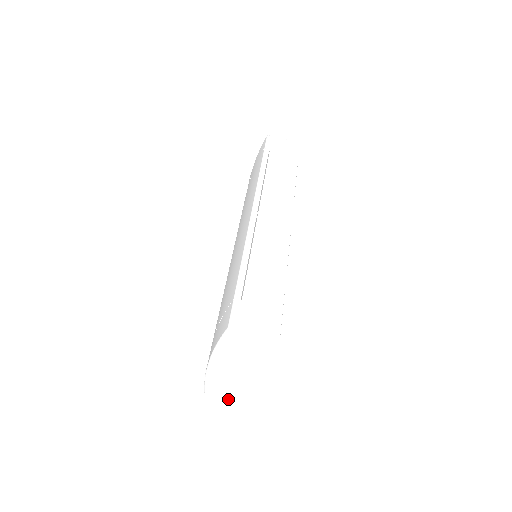
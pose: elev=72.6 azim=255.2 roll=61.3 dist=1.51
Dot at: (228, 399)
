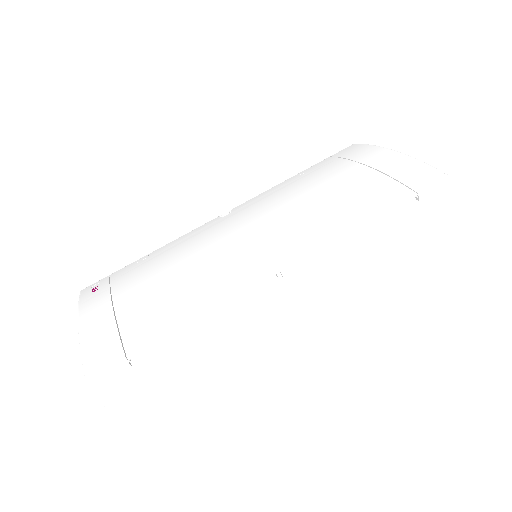
Dot at: occluded
